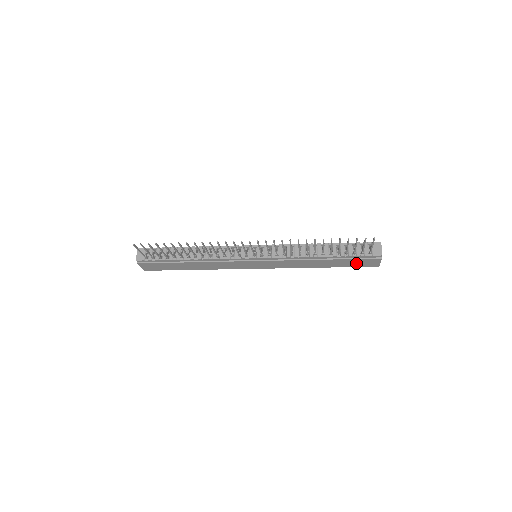
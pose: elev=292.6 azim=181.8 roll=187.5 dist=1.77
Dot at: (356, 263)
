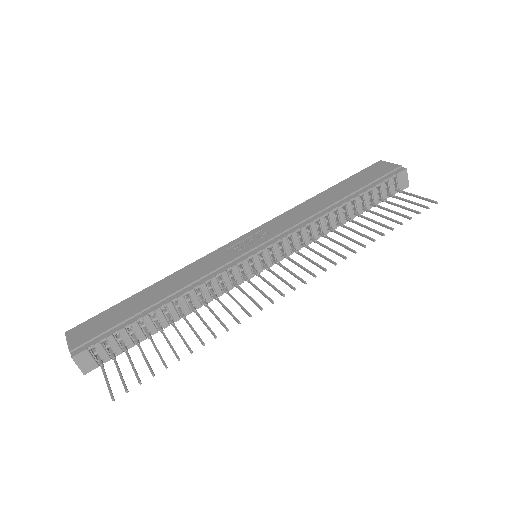
Dot at: occluded
